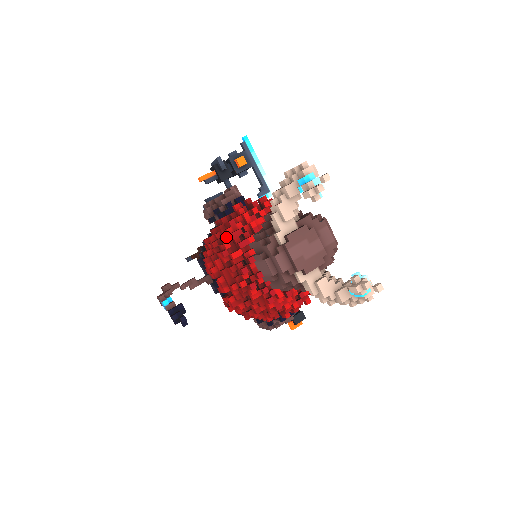
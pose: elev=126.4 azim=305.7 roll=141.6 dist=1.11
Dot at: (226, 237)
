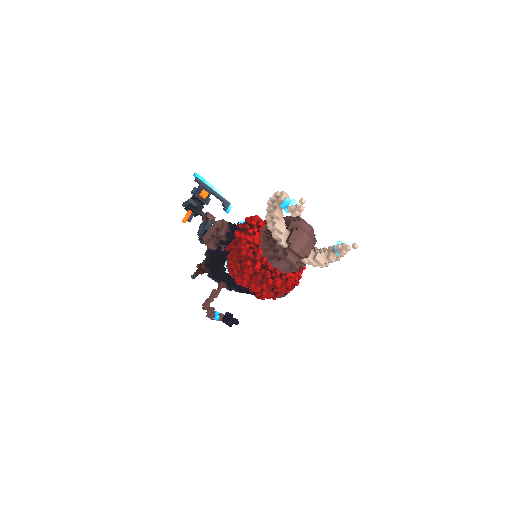
Dot at: (243, 258)
